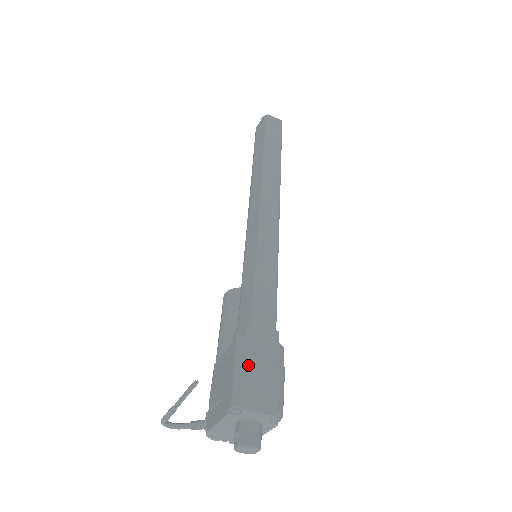
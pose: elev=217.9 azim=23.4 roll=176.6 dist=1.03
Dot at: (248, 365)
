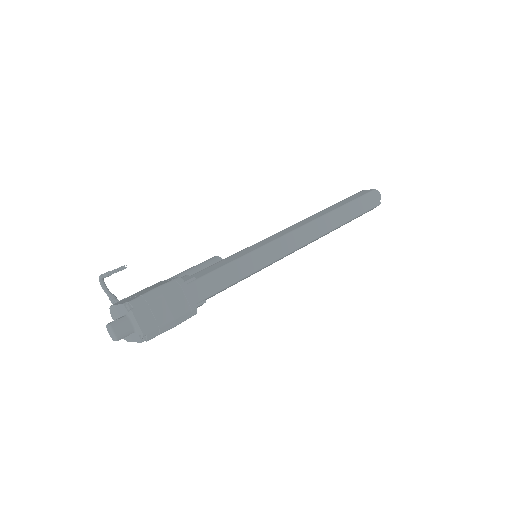
Dot at: (163, 294)
